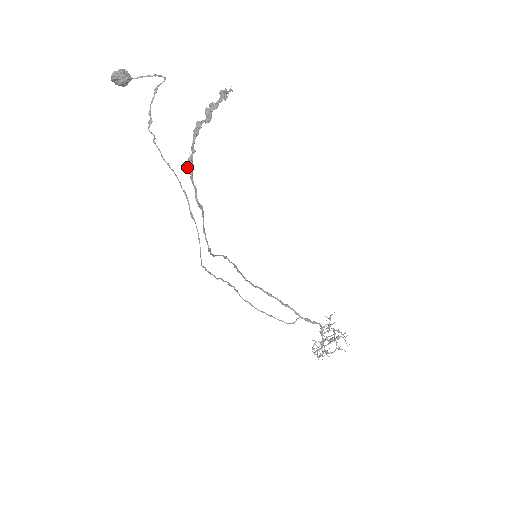
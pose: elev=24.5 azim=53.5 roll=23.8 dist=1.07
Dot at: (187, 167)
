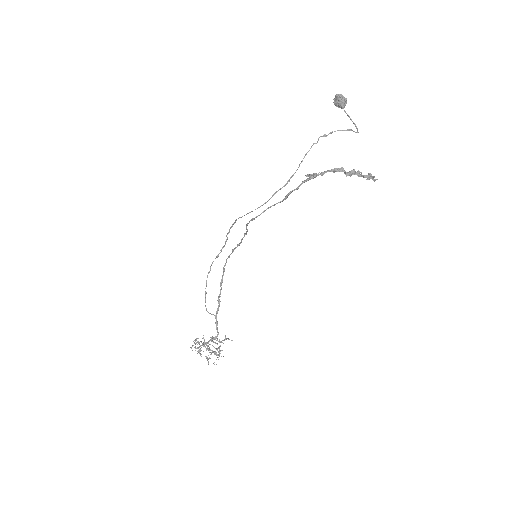
Dot at: (310, 175)
